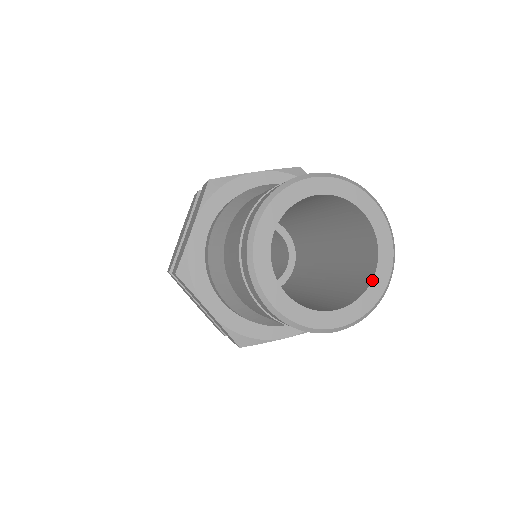
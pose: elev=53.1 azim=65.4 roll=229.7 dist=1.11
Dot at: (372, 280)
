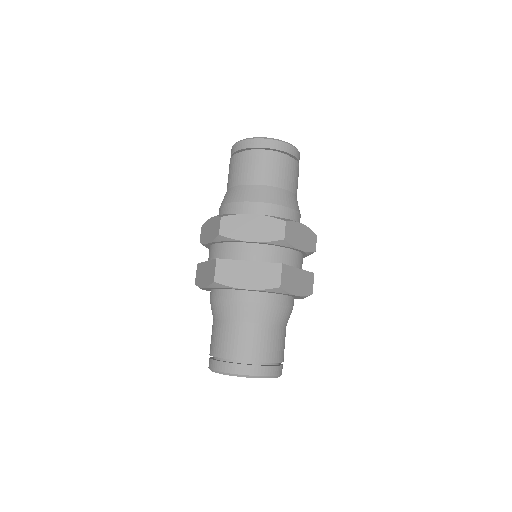
Dot at: occluded
